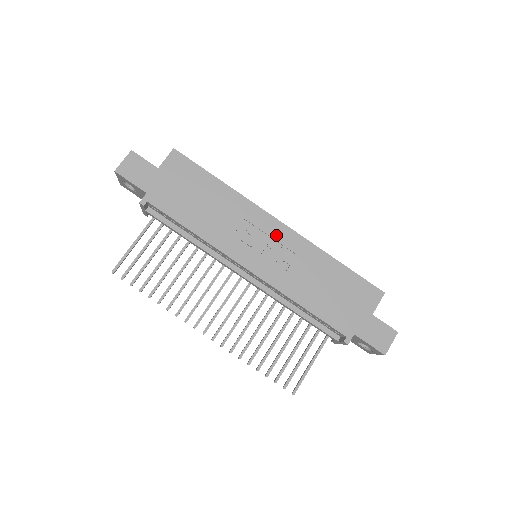
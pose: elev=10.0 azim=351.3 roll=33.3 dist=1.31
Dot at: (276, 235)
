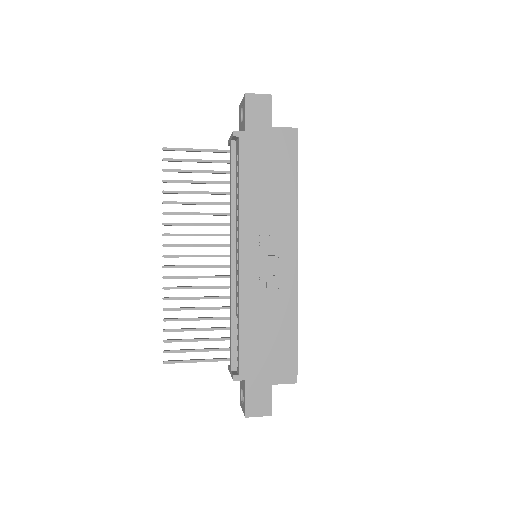
Dot at: (284, 261)
